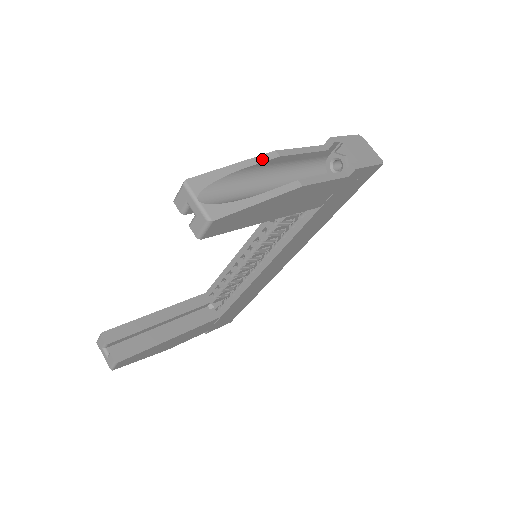
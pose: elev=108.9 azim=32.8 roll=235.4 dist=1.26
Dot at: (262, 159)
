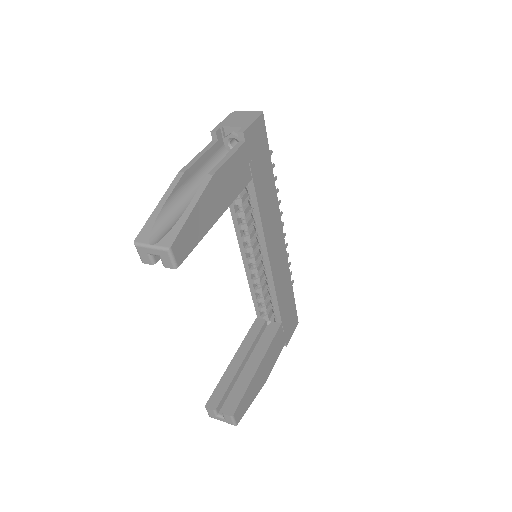
Dot at: (174, 185)
